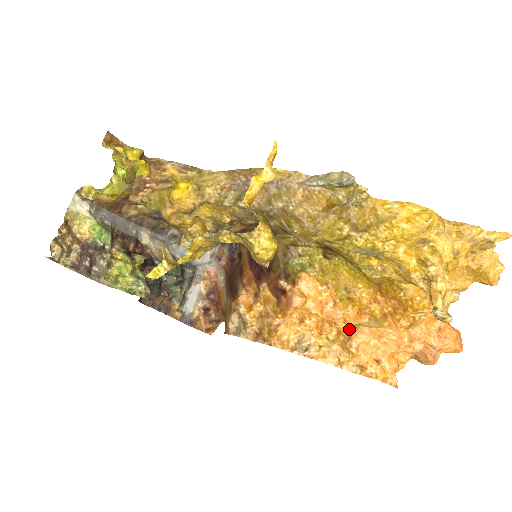
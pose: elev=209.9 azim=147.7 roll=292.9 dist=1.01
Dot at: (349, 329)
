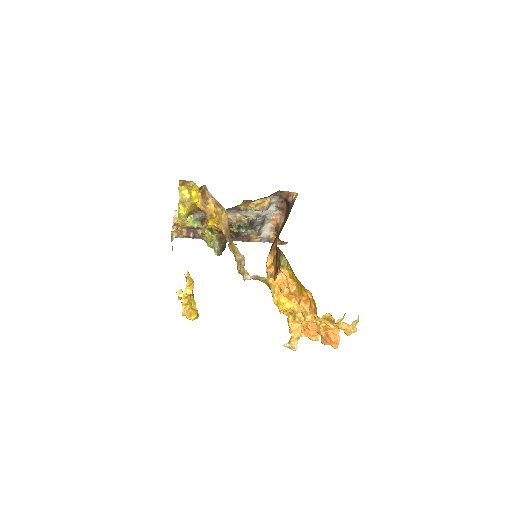
Dot at: occluded
